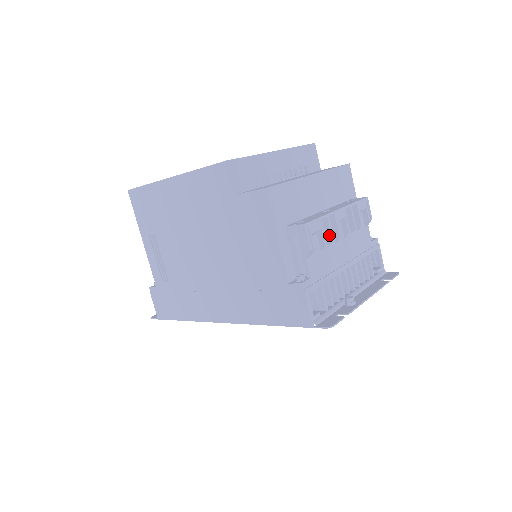
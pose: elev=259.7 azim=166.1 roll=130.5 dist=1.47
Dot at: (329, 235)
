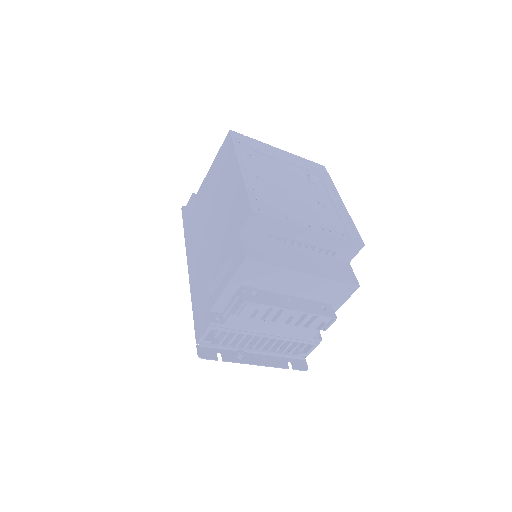
Dot at: (266, 316)
